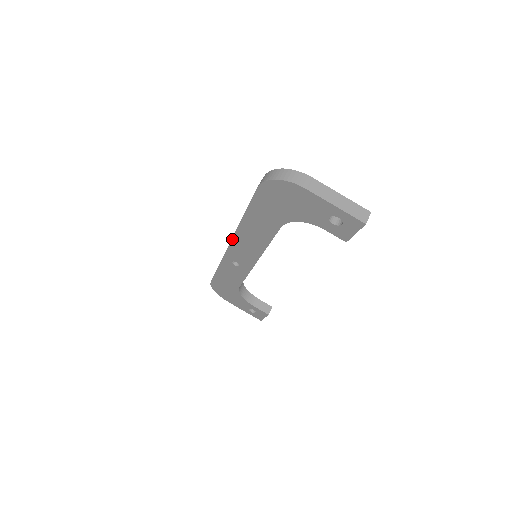
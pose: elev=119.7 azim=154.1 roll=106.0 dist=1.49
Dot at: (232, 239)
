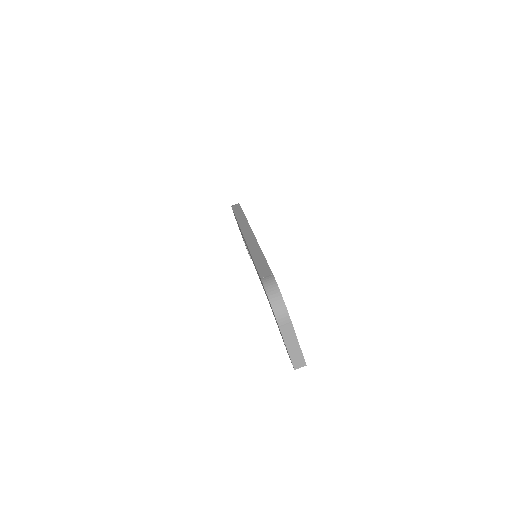
Dot at: (245, 241)
